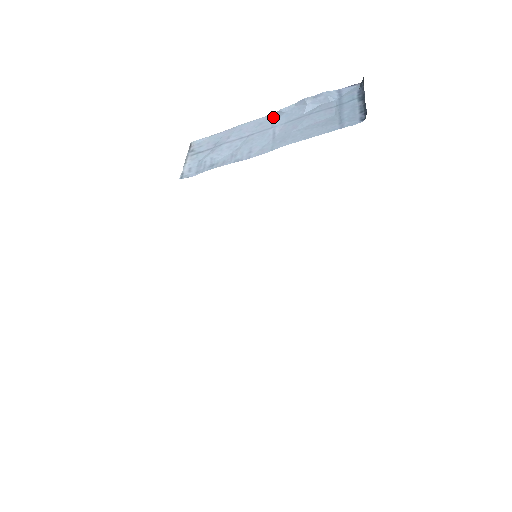
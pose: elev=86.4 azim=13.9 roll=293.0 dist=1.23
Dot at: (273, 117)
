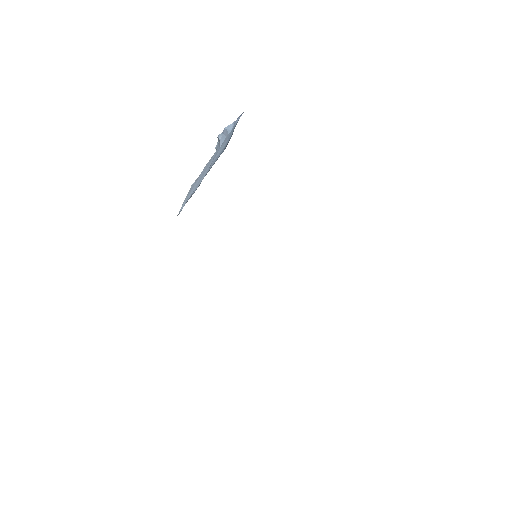
Dot at: occluded
